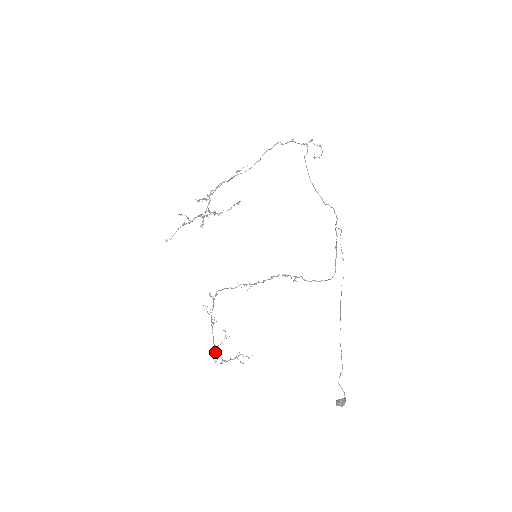
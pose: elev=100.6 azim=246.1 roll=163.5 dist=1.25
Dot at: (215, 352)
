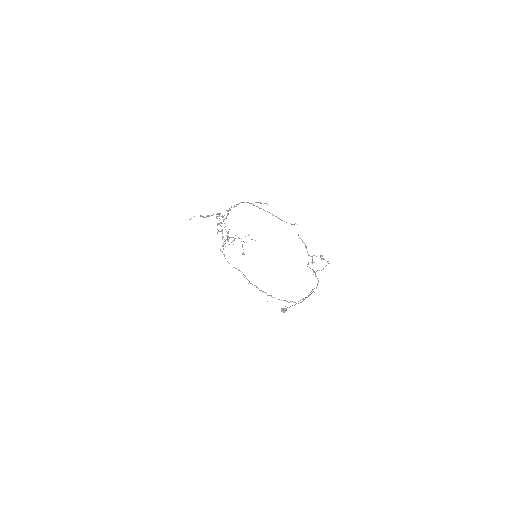
Dot at: occluded
